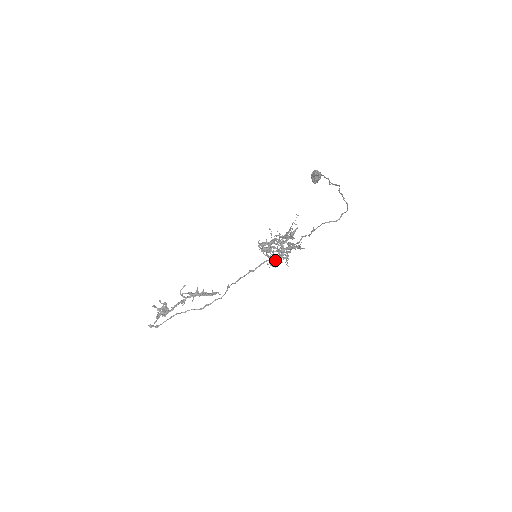
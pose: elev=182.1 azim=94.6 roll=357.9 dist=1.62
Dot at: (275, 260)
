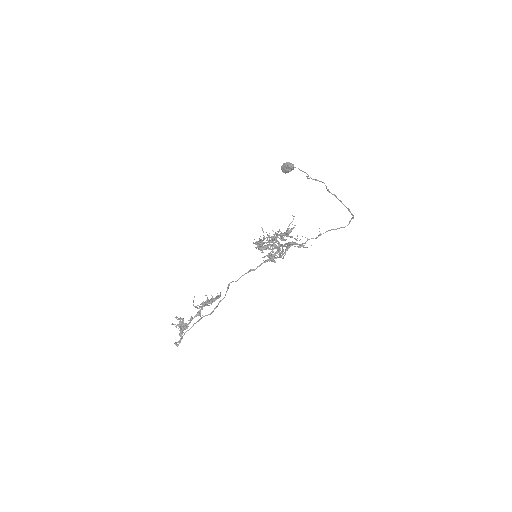
Dot at: (272, 256)
